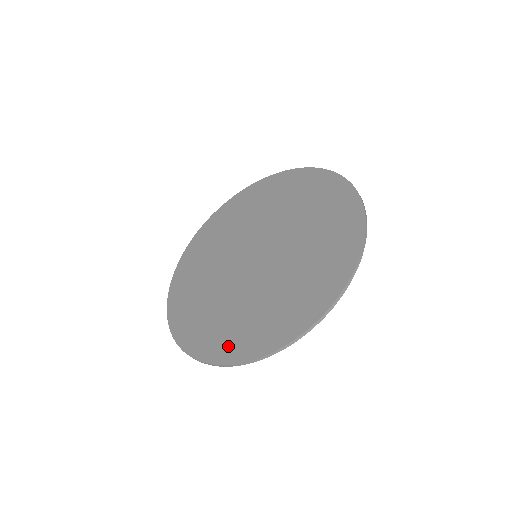
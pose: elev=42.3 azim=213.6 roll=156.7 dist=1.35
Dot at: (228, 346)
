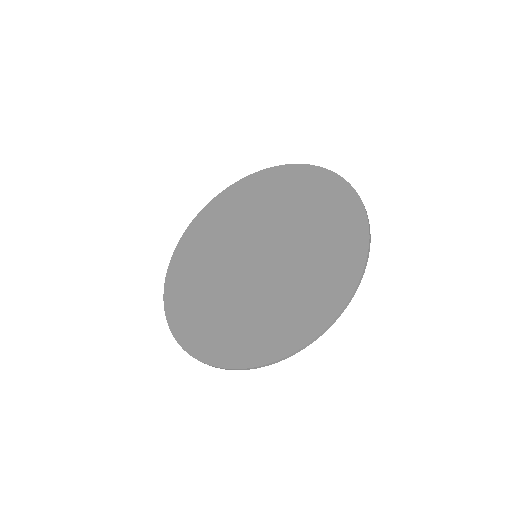
Dot at: (193, 333)
